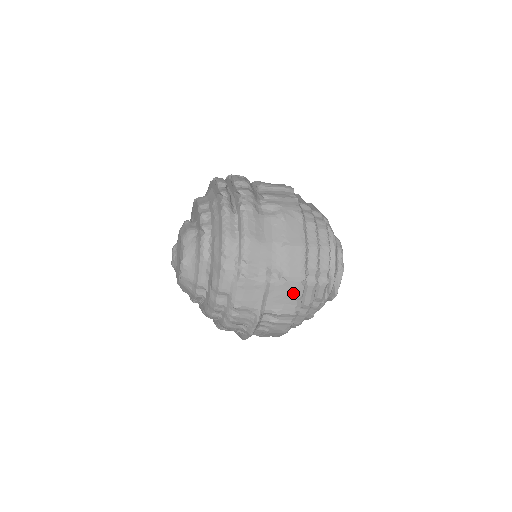
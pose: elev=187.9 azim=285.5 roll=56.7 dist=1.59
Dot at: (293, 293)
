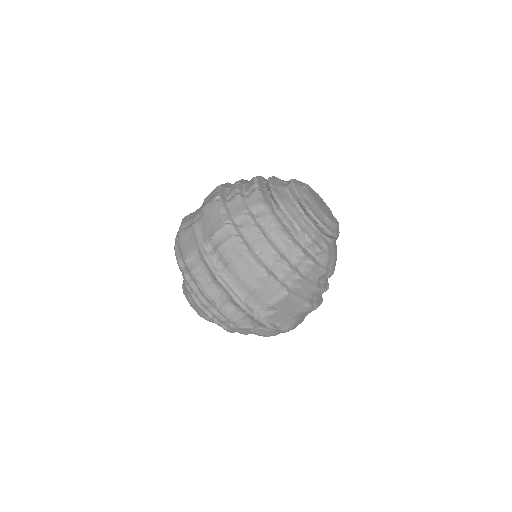
Dot at: (214, 212)
